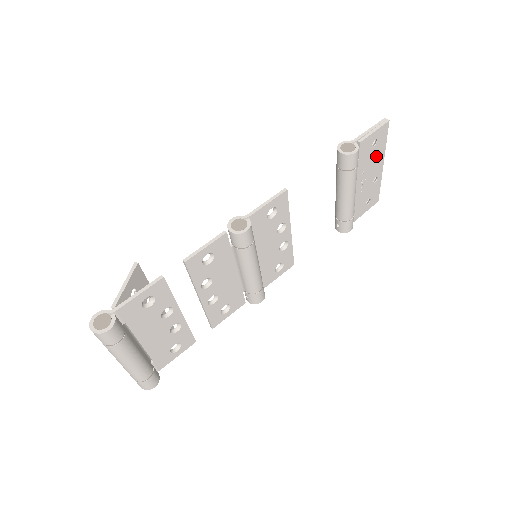
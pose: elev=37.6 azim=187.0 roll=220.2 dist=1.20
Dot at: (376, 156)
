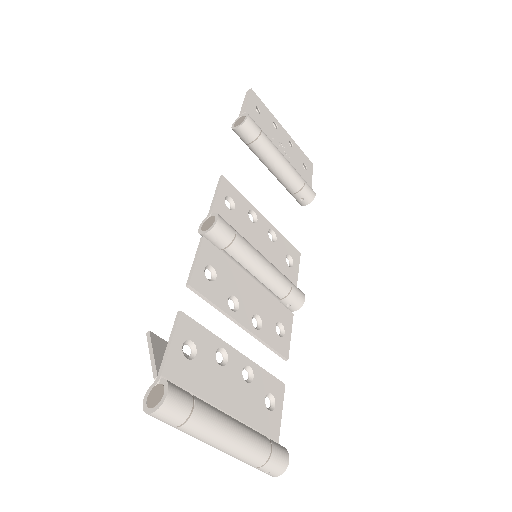
Dot at: (270, 122)
